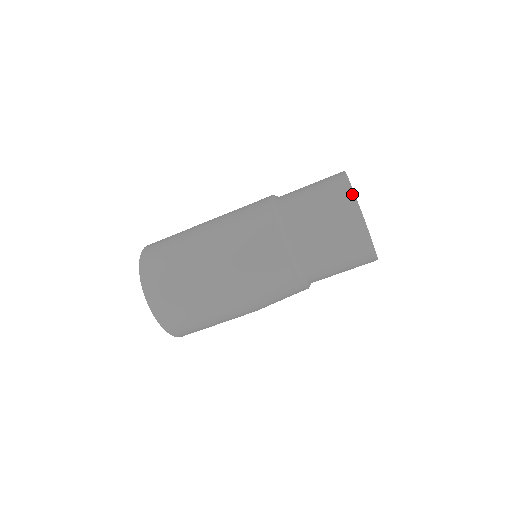
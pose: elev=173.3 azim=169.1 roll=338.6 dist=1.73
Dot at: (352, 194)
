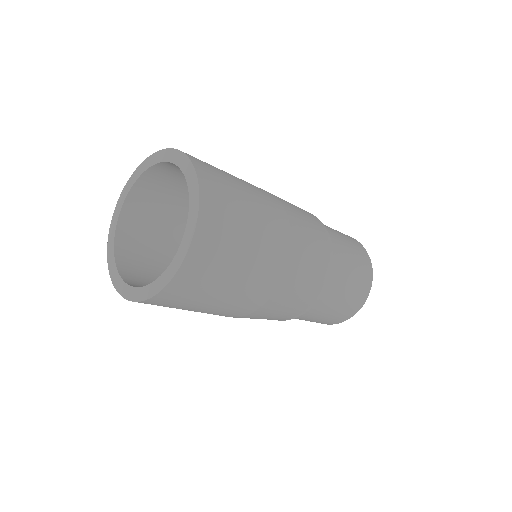
Dot at: (355, 239)
